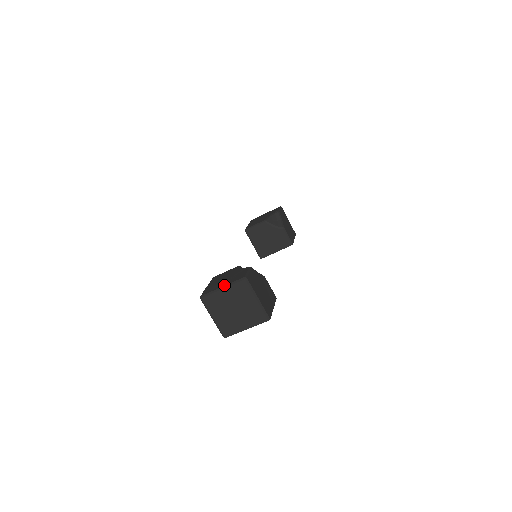
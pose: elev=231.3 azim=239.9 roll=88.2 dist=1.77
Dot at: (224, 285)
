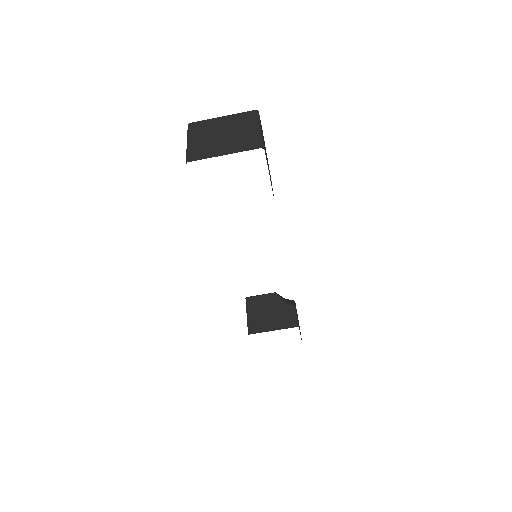
Dot at: (226, 117)
